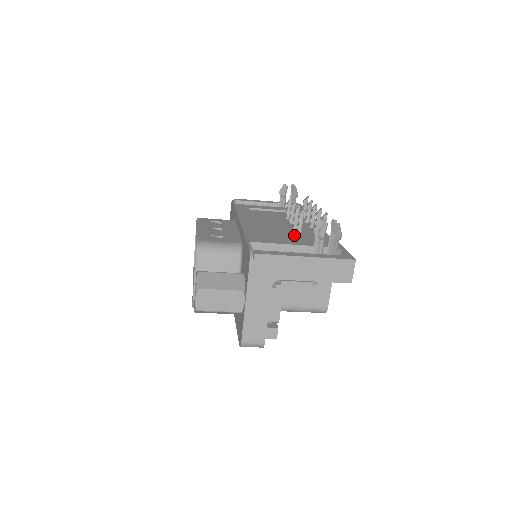
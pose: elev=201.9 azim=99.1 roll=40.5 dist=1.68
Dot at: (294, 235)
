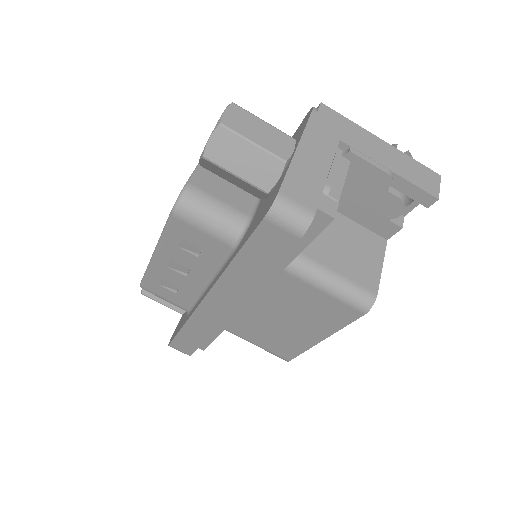
Dot at: occluded
